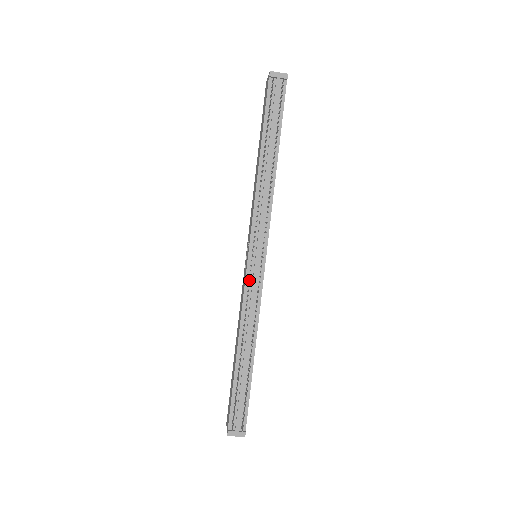
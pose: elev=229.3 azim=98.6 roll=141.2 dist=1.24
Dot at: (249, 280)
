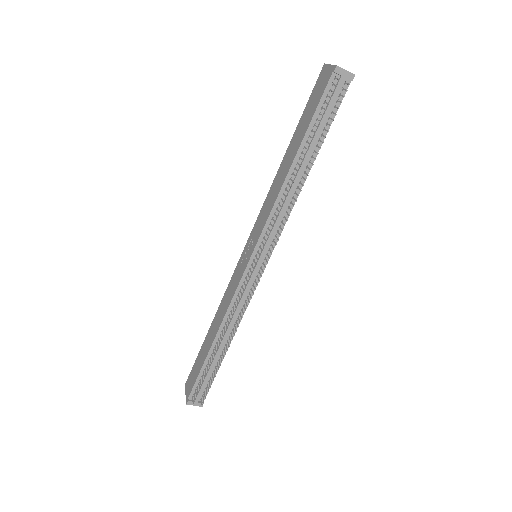
Dot at: (245, 284)
